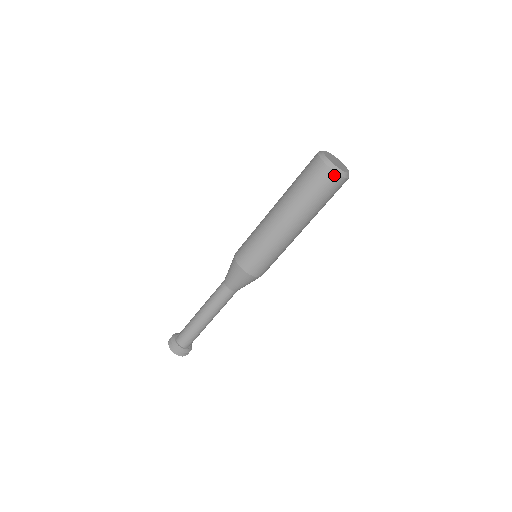
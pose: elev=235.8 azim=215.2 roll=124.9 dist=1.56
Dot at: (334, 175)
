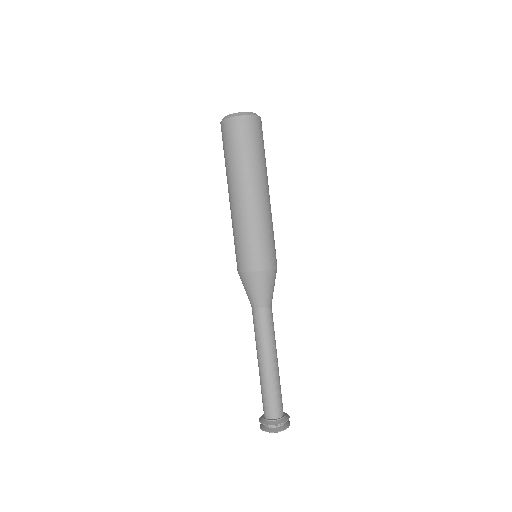
Dot at: (231, 121)
